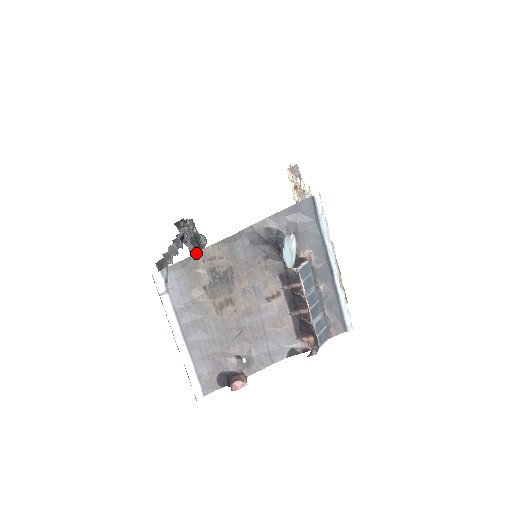
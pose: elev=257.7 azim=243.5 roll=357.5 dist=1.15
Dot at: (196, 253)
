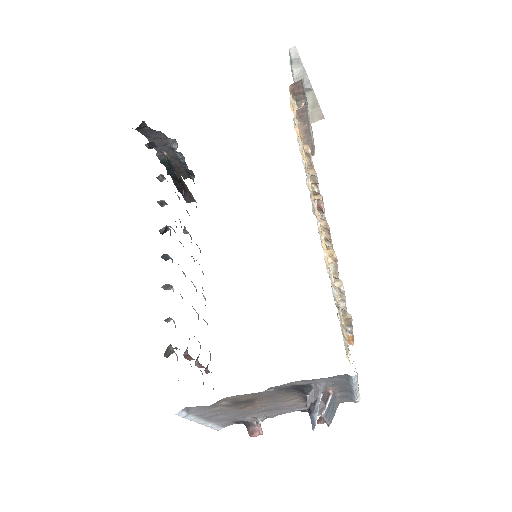
Dot at: (218, 401)
